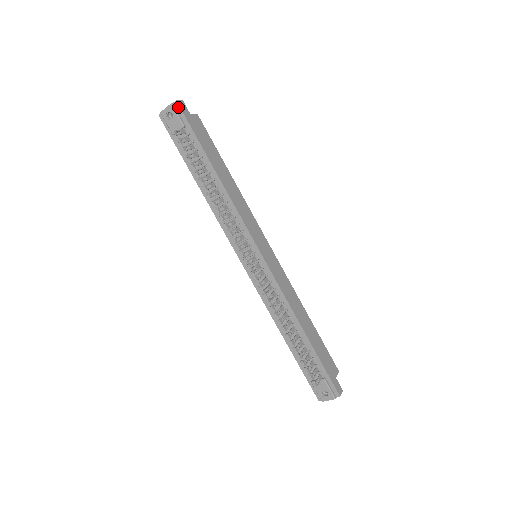
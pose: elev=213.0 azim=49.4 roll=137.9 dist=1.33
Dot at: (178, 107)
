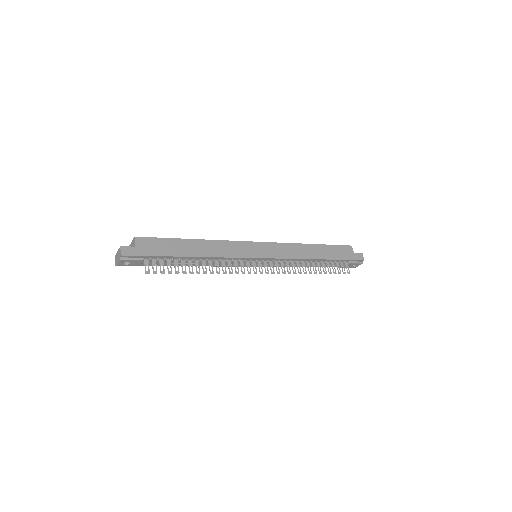
Dot at: (127, 256)
